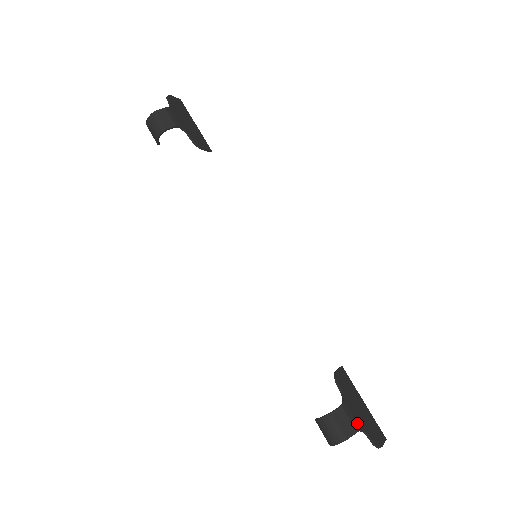
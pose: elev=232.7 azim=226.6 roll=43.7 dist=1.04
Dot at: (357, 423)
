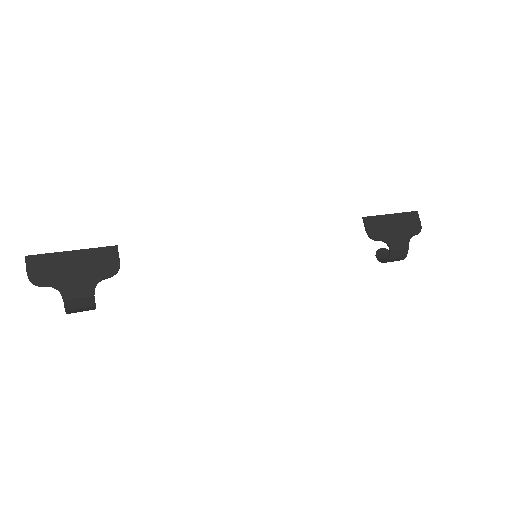
Dot at: (404, 244)
